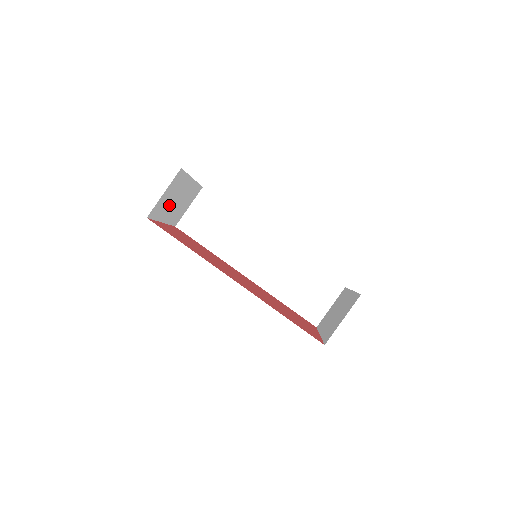
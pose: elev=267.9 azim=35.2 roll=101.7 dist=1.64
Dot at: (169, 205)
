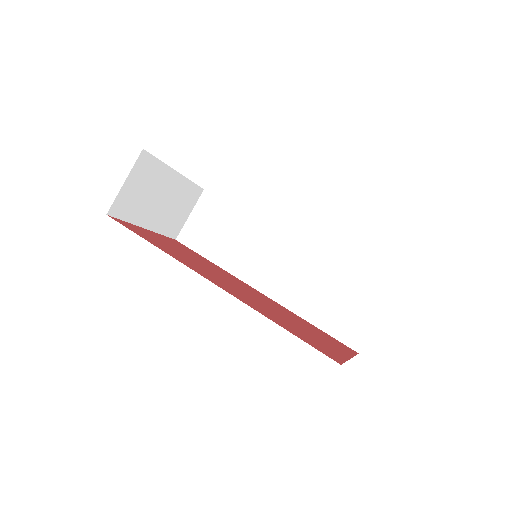
Dot at: (146, 204)
